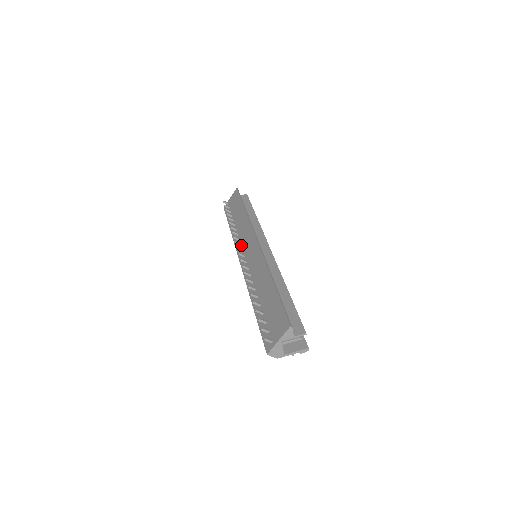
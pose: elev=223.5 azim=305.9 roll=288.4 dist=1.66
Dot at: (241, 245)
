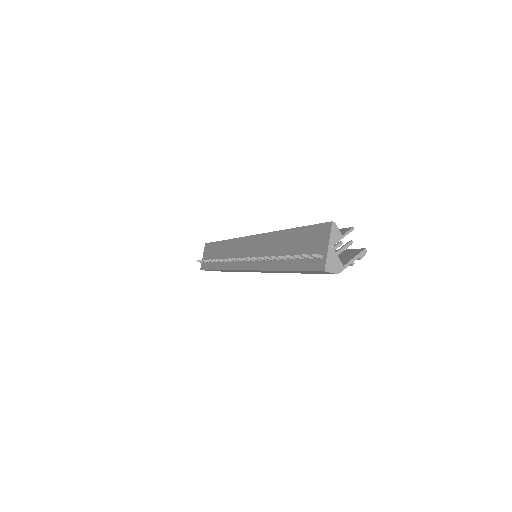
Dot at: occluded
